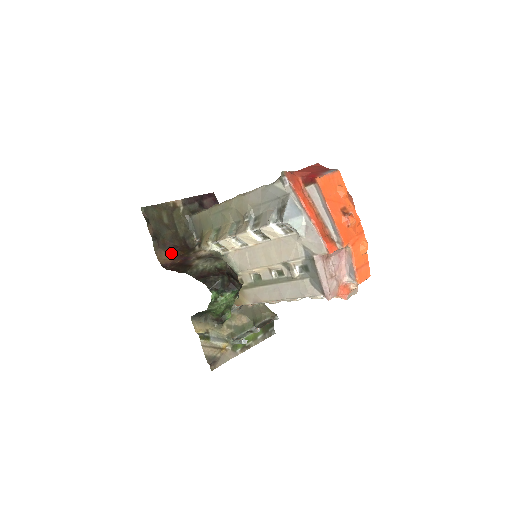
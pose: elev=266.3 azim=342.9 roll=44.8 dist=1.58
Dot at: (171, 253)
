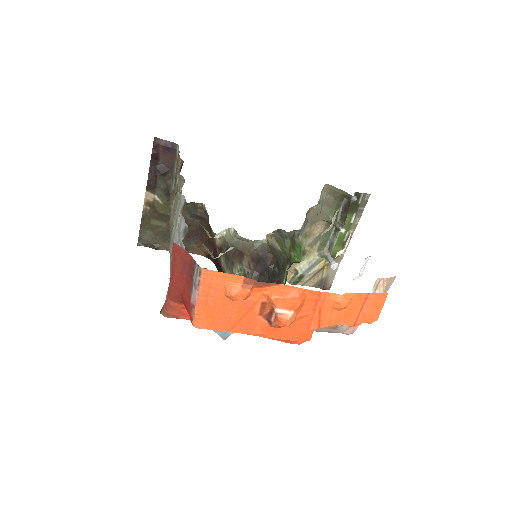
Dot at: (200, 244)
